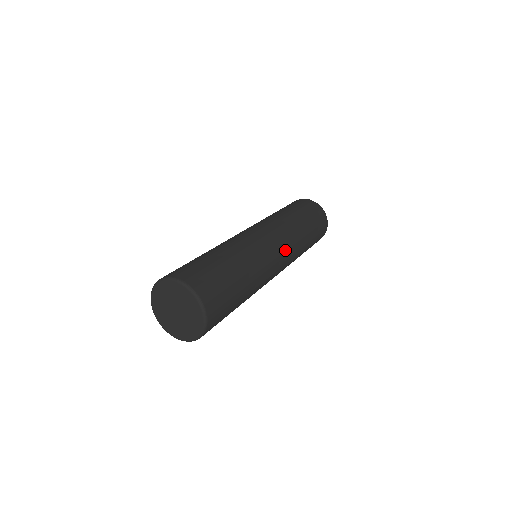
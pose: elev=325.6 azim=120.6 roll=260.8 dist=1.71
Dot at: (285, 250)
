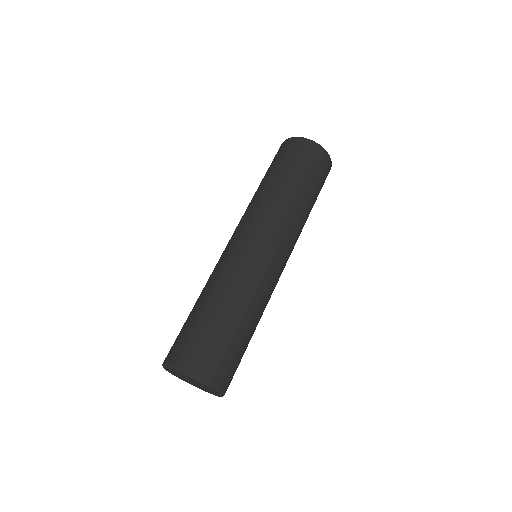
Dot at: (285, 248)
